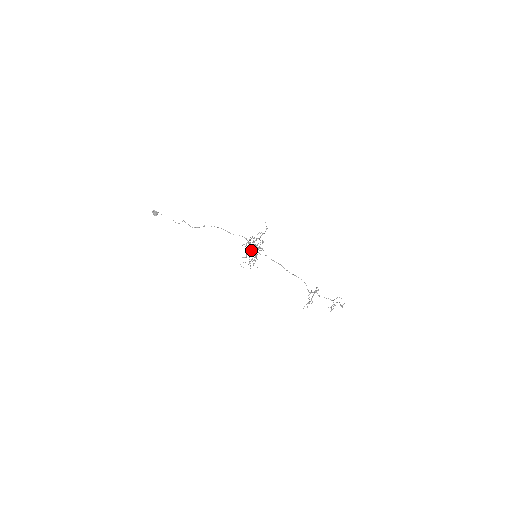
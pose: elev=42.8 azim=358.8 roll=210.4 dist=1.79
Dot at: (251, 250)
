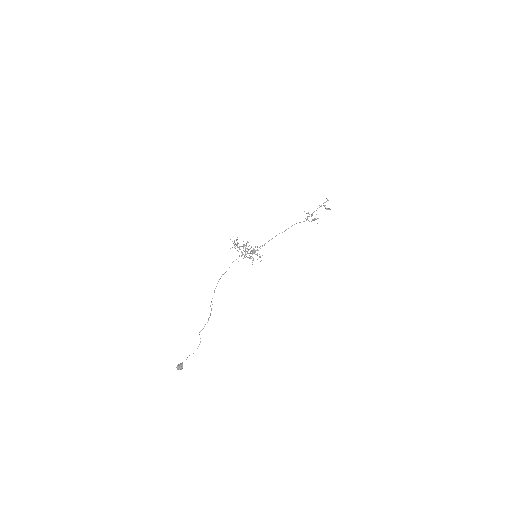
Dot at: (247, 253)
